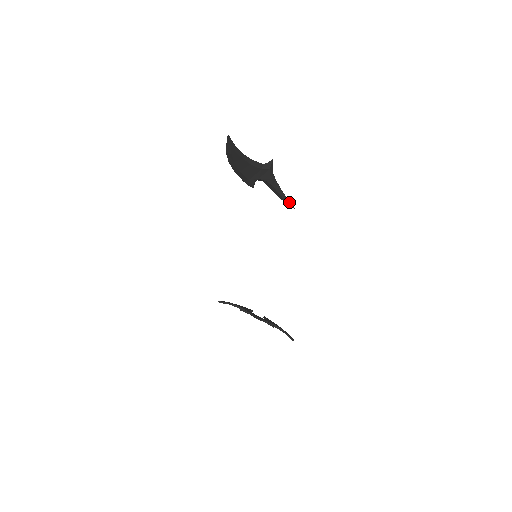
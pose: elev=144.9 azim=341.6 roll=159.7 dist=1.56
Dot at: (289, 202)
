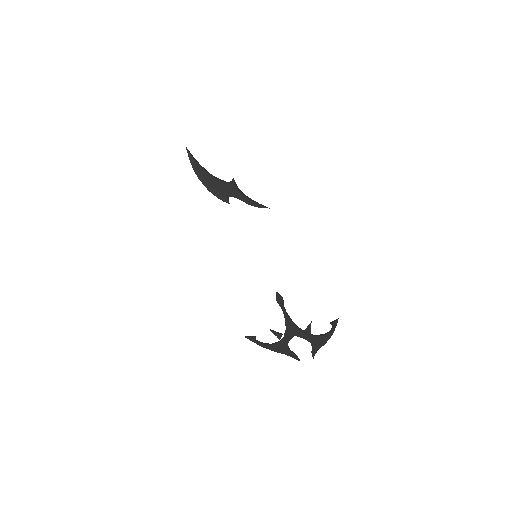
Dot at: (263, 205)
